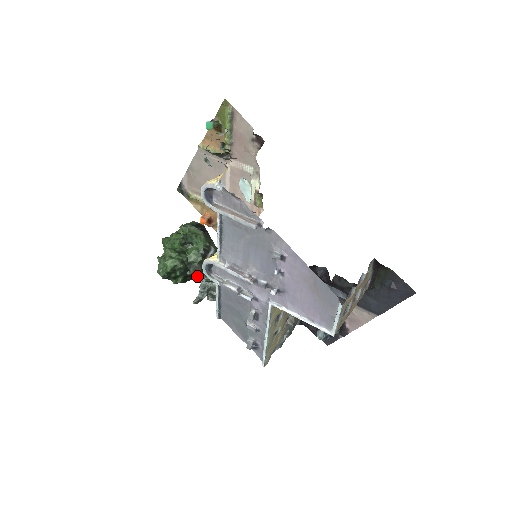
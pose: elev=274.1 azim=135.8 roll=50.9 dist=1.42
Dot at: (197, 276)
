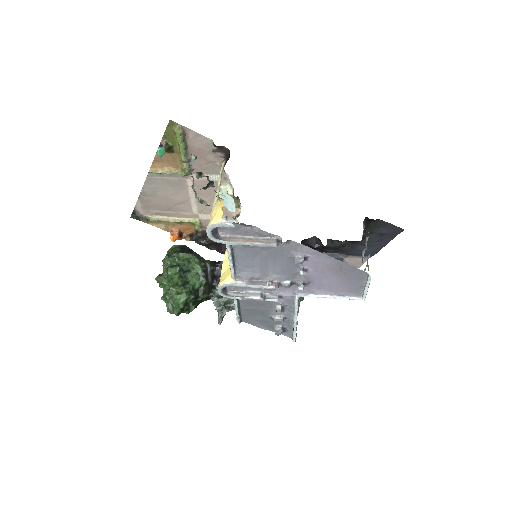
Dot at: (206, 297)
